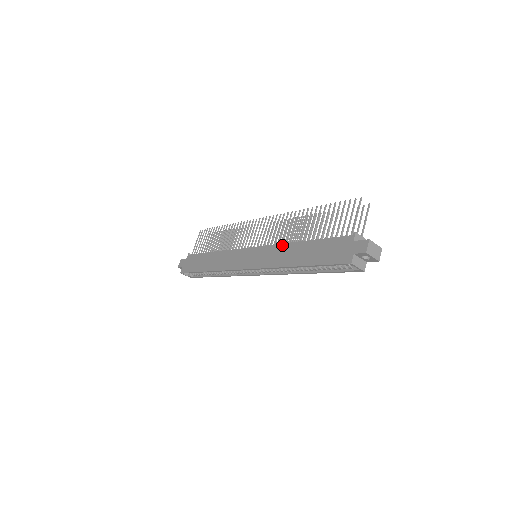
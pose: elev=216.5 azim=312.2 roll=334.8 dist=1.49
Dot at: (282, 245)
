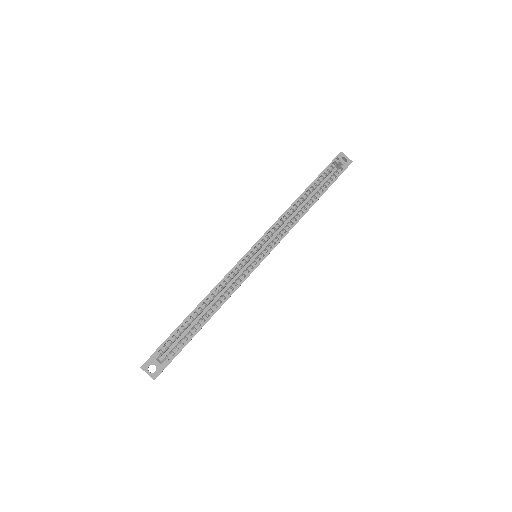
Dot at: occluded
